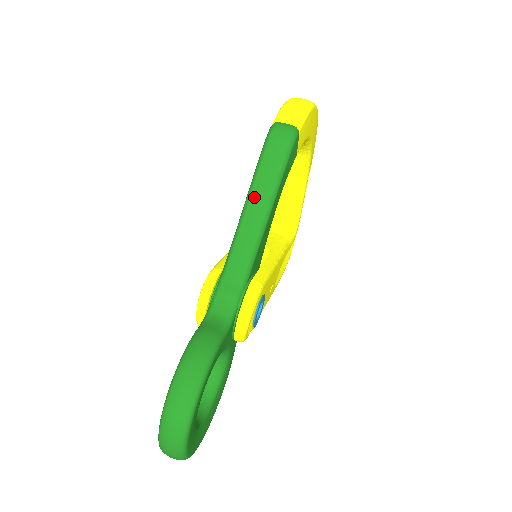
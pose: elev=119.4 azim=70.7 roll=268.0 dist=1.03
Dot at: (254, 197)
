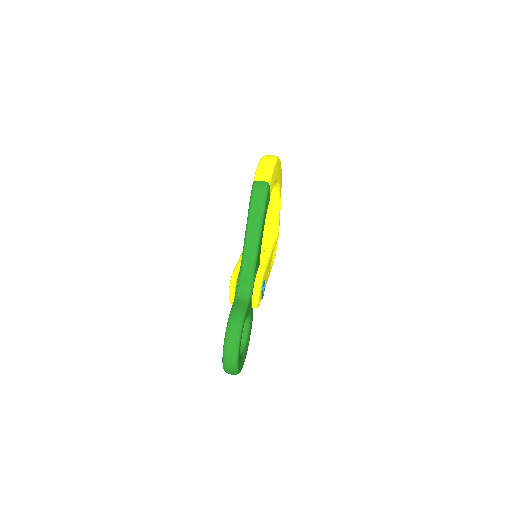
Dot at: (250, 228)
